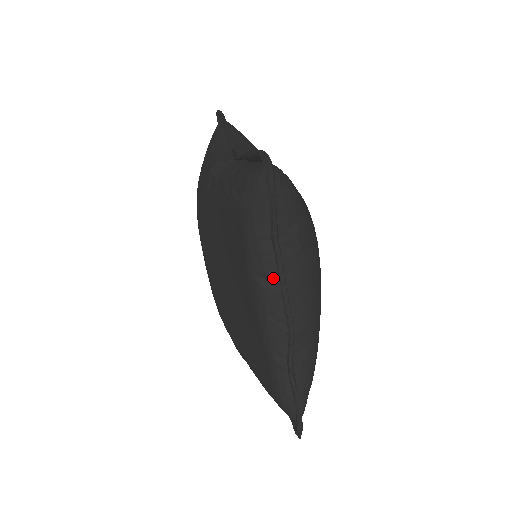
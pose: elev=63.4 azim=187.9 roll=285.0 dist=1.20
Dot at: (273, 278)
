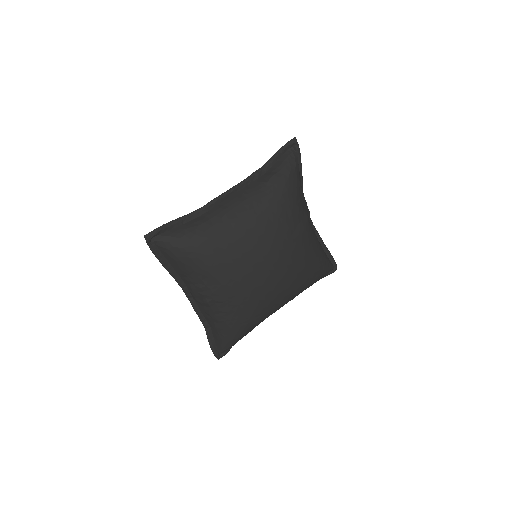
Dot at: occluded
